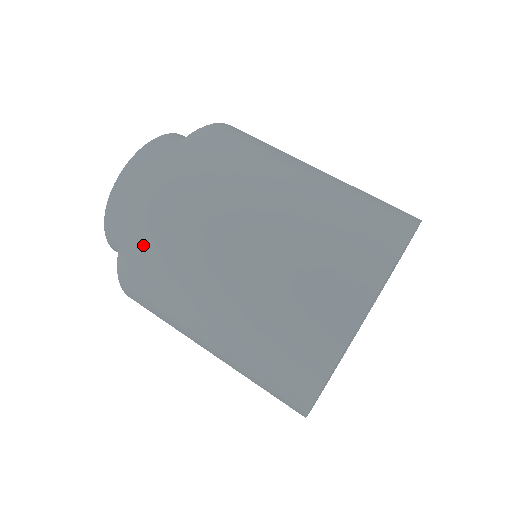
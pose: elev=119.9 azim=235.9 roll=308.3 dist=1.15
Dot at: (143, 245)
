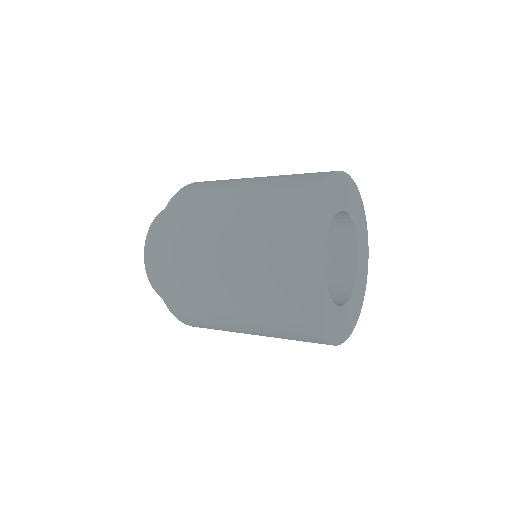
Dot at: (196, 187)
